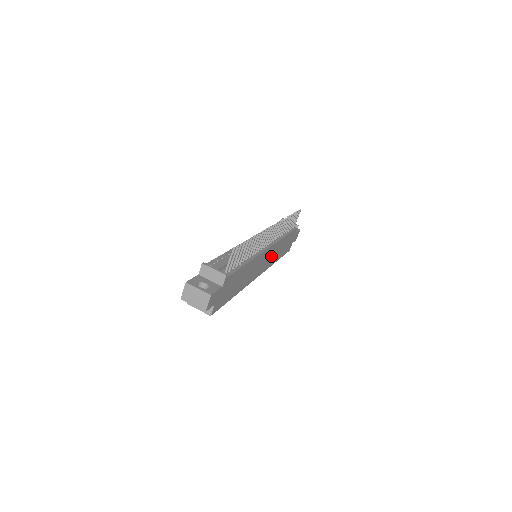
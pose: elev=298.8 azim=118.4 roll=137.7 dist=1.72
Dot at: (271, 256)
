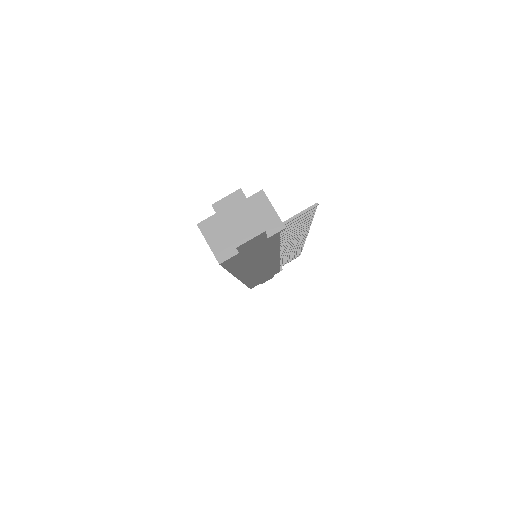
Dot at: (261, 272)
